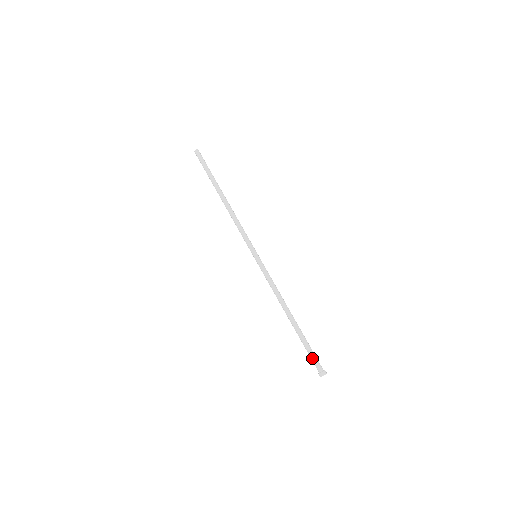
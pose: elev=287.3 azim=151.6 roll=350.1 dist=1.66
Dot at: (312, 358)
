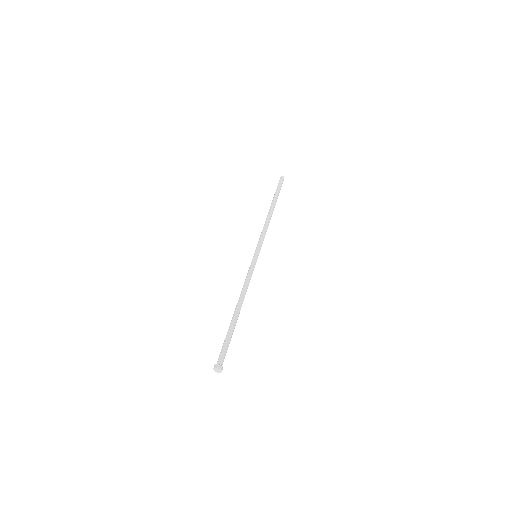
Dot at: (224, 349)
